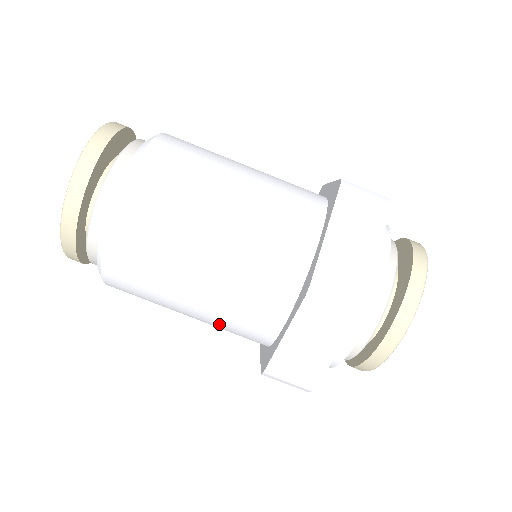
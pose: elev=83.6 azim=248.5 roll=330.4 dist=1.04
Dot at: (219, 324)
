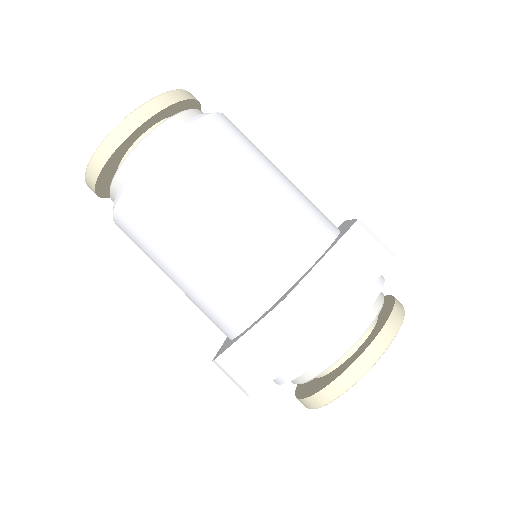
Dot at: (241, 251)
